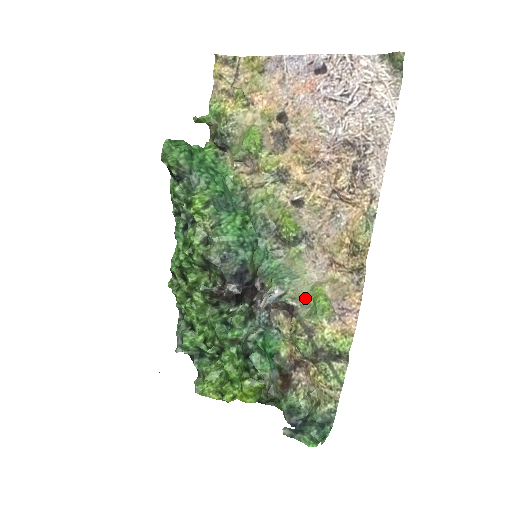
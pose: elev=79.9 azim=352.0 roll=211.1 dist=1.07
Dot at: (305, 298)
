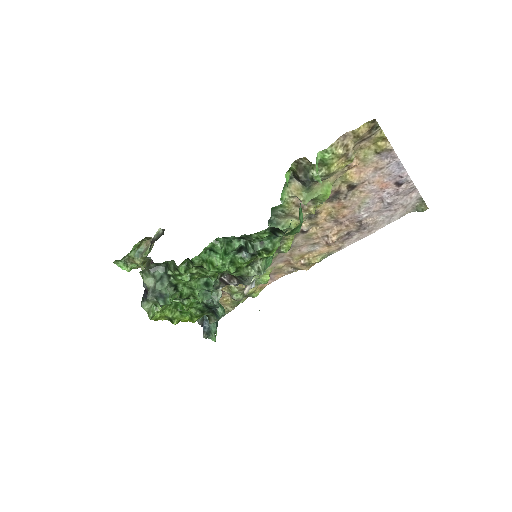
Dot at: (259, 275)
